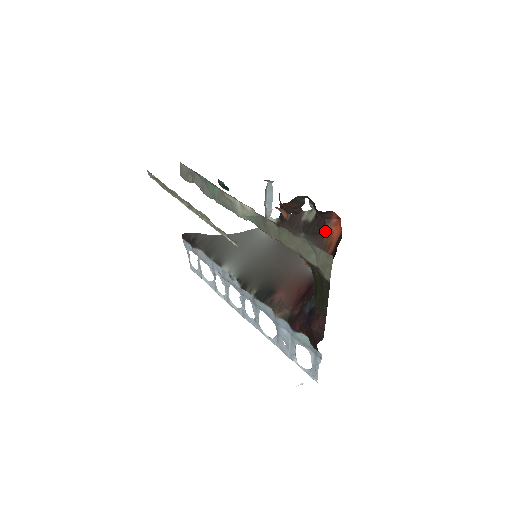
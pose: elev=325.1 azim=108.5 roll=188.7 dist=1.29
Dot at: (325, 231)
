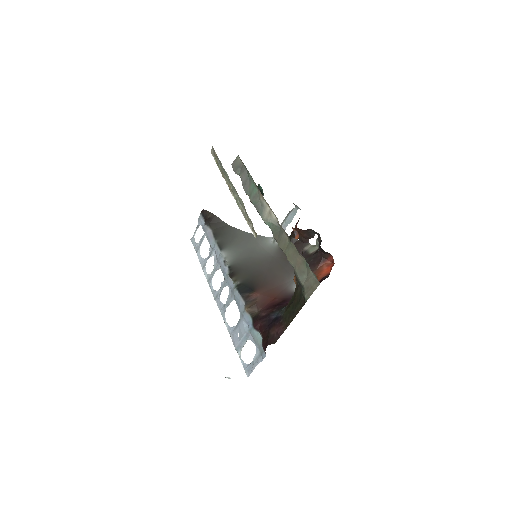
Dot at: (317, 266)
